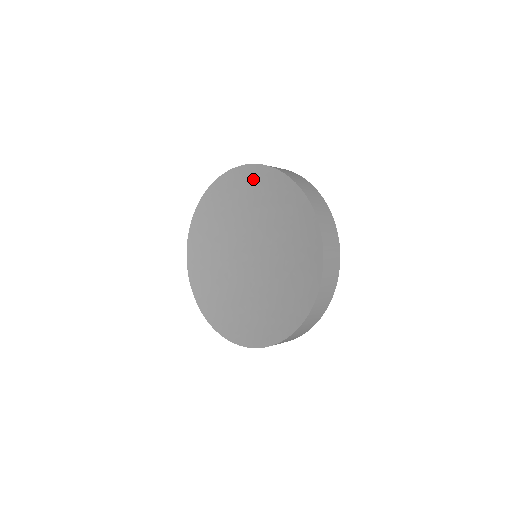
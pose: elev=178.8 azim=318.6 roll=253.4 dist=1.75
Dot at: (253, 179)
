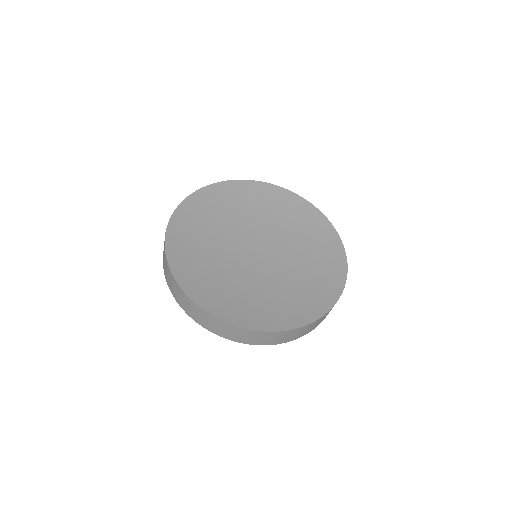
Dot at: (260, 192)
